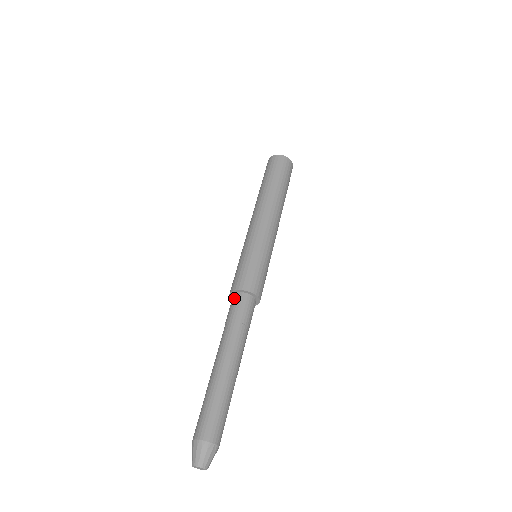
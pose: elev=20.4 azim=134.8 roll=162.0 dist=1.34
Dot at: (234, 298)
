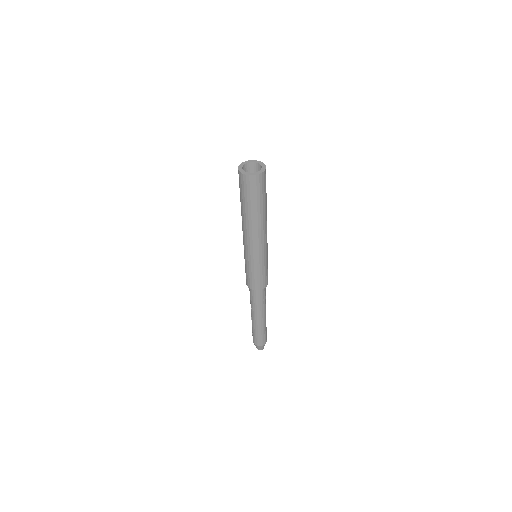
Dot at: (256, 292)
